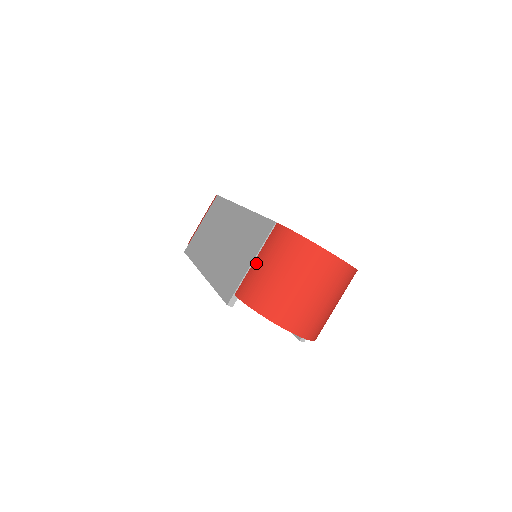
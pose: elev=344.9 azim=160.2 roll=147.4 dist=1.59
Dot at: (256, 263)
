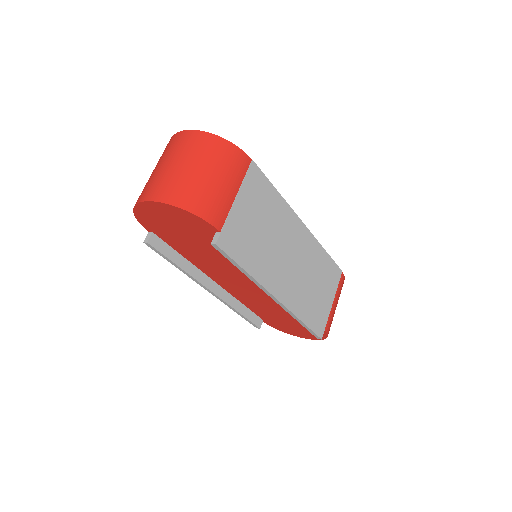
Dot at: occluded
